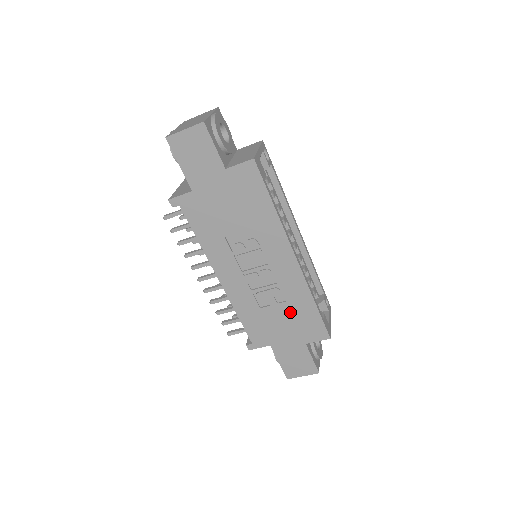
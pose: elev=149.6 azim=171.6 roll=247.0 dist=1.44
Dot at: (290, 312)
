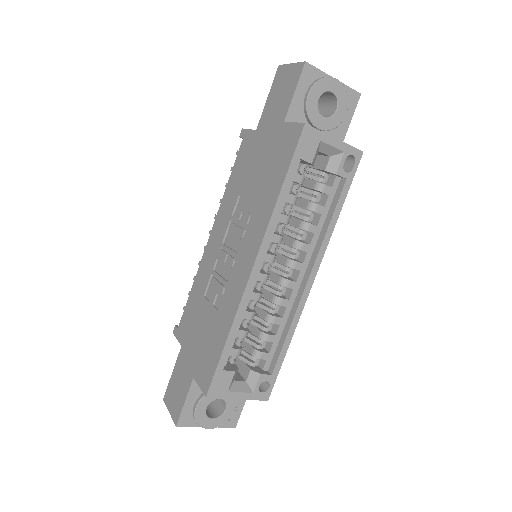
Dot at: (211, 326)
